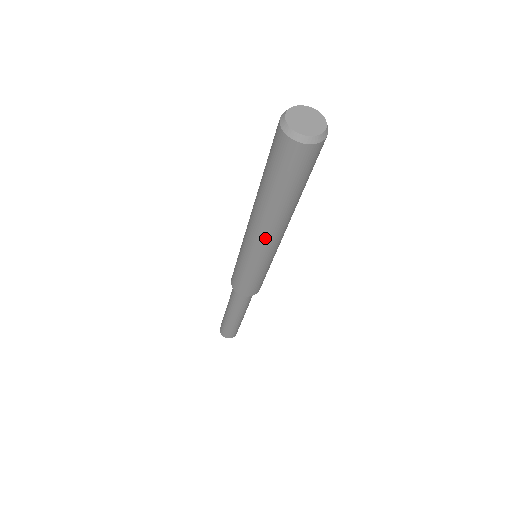
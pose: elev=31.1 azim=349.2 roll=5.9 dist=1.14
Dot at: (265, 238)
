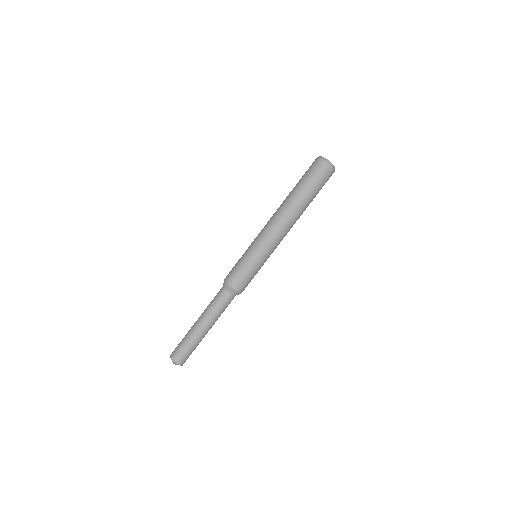
Dot at: (283, 228)
